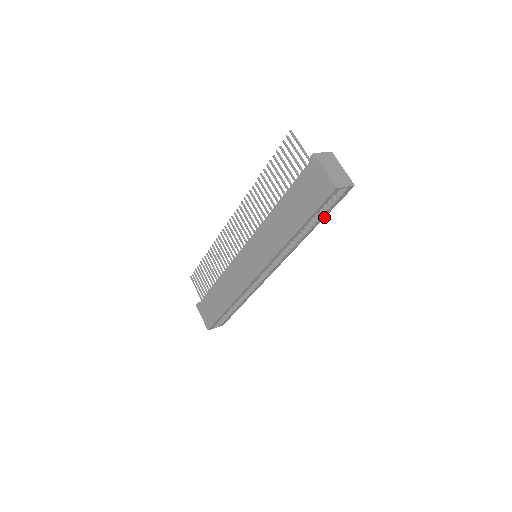
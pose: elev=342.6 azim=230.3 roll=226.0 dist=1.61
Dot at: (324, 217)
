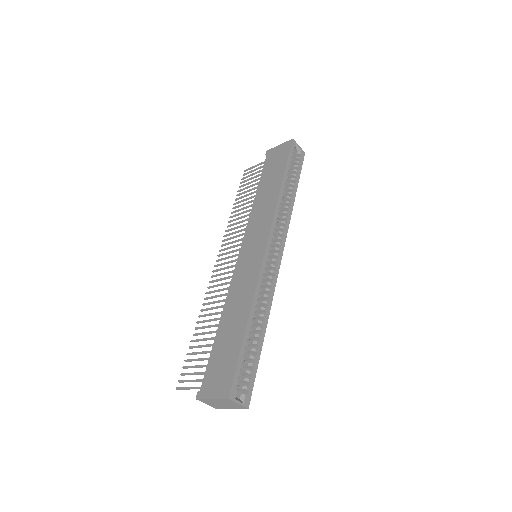
Dot at: occluded
